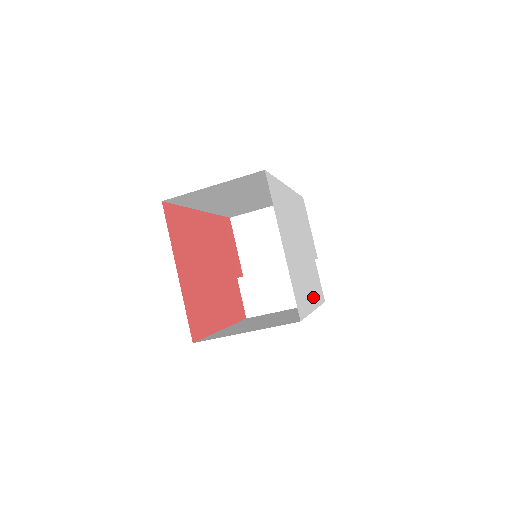
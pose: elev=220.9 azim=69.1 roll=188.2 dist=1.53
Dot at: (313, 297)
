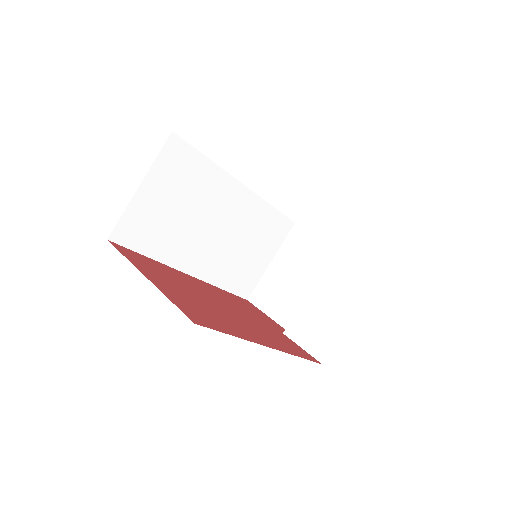
Dot at: occluded
